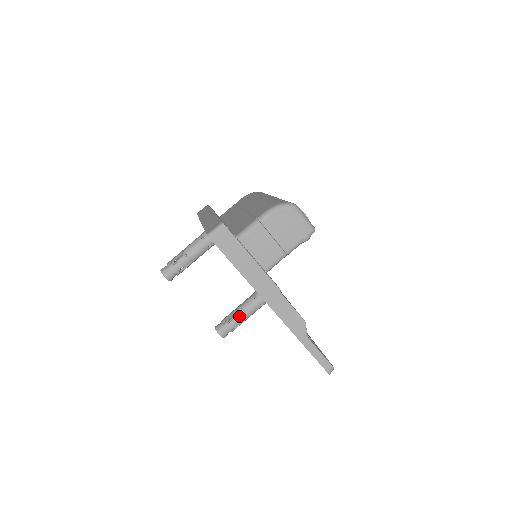
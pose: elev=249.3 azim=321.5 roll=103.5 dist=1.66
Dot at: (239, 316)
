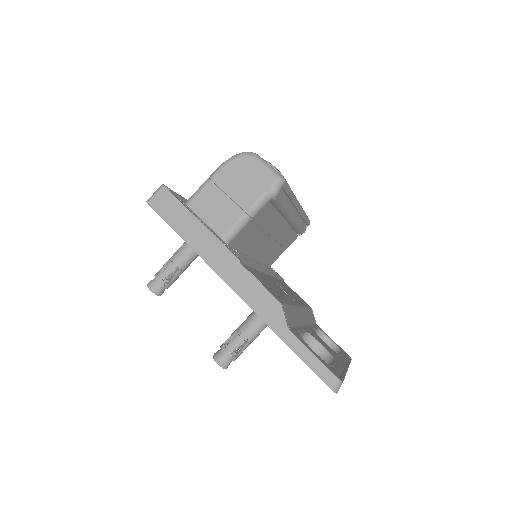
Dot at: (238, 335)
